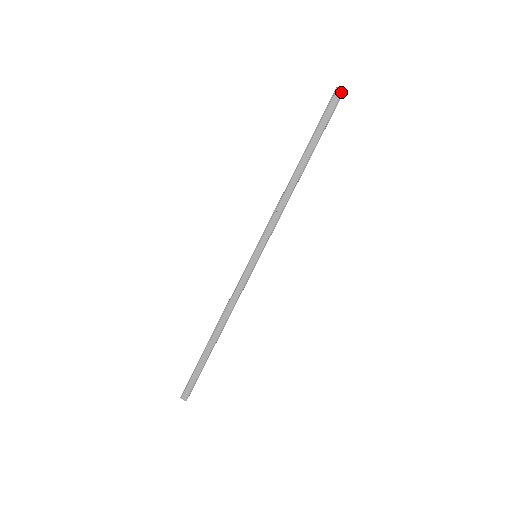
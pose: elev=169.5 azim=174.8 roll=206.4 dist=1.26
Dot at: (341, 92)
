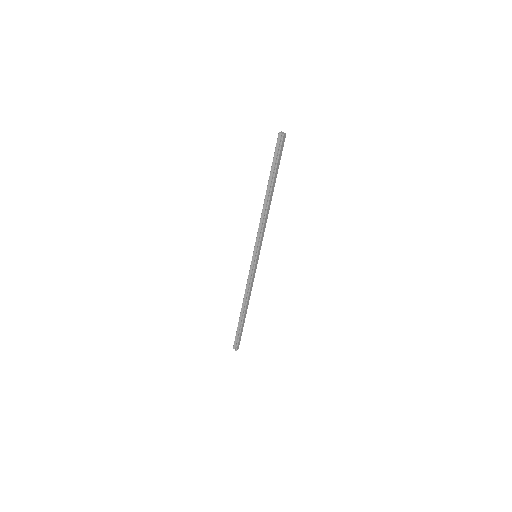
Dot at: (285, 136)
